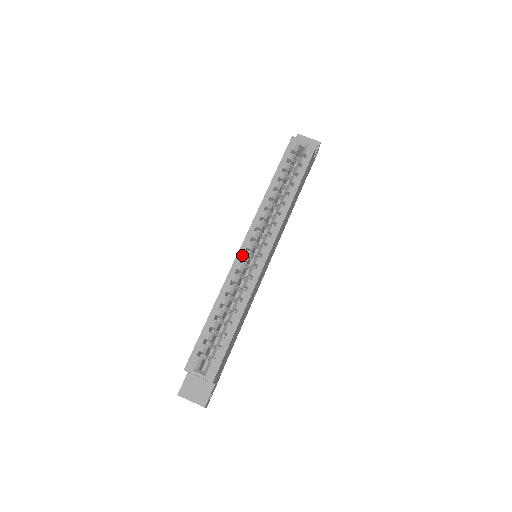
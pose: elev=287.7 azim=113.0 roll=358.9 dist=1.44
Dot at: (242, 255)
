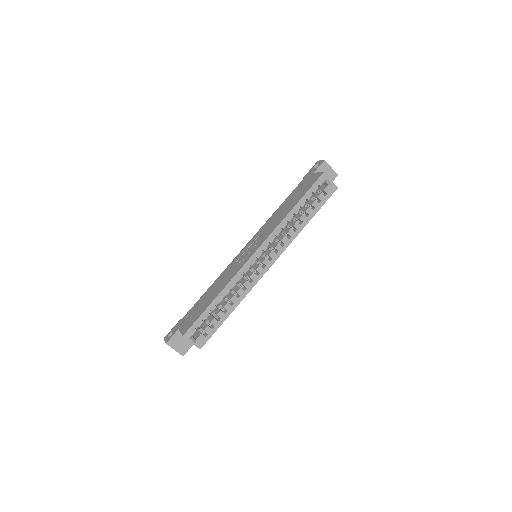
Dot at: (251, 262)
